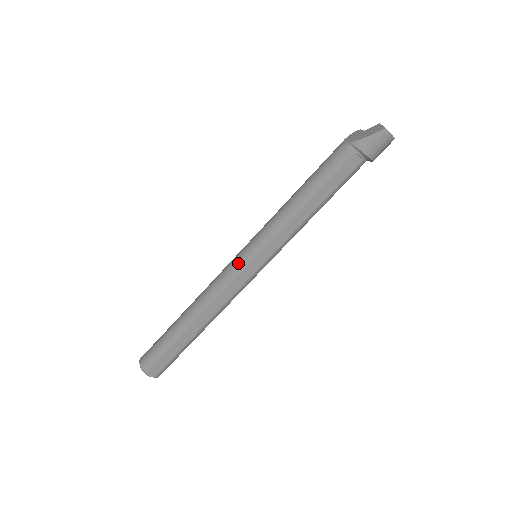
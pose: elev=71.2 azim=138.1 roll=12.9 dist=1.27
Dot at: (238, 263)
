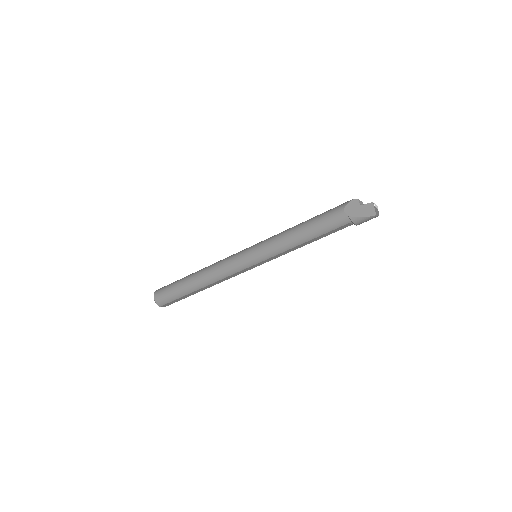
Dot at: (244, 264)
